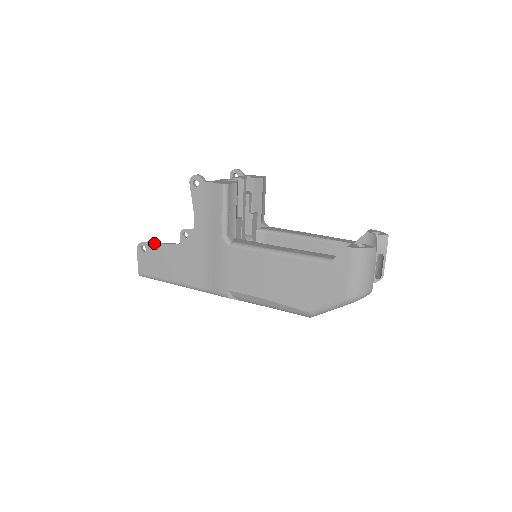
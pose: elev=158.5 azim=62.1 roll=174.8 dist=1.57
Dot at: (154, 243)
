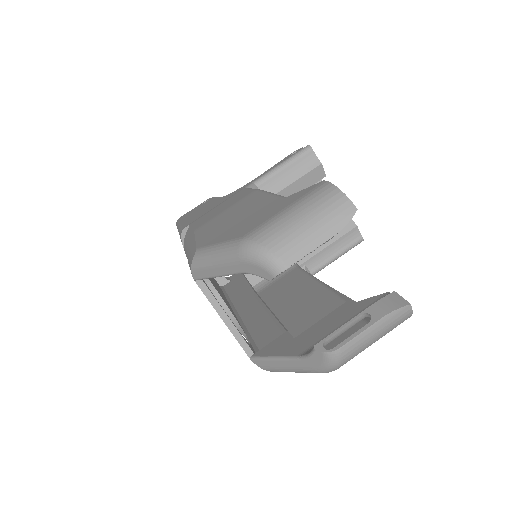
Dot at: (215, 197)
